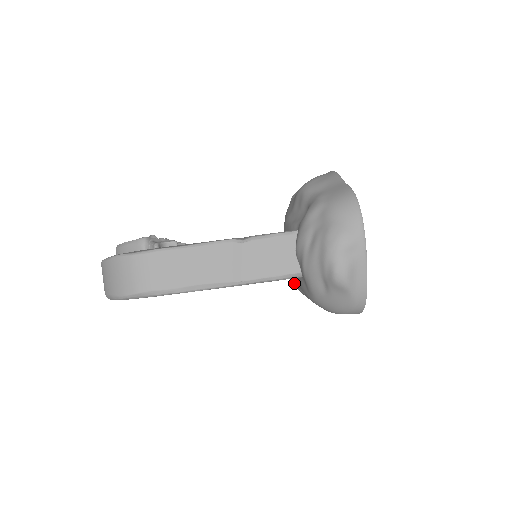
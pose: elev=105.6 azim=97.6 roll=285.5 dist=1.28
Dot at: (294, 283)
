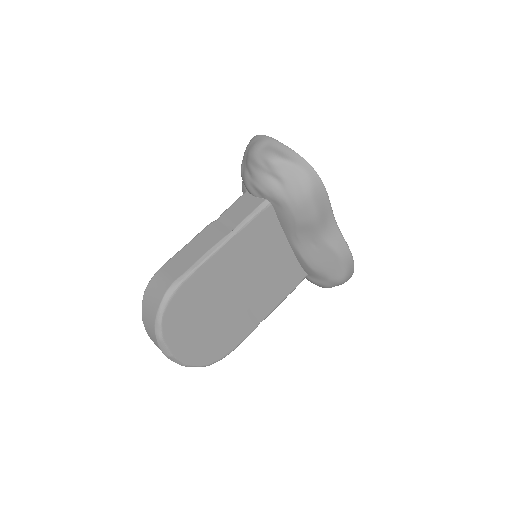
Dot at: (298, 252)
